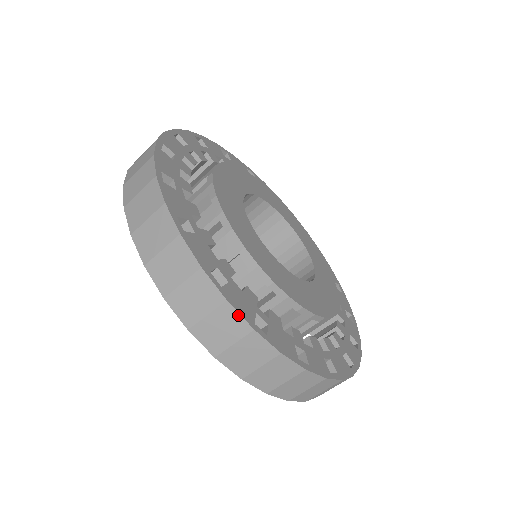
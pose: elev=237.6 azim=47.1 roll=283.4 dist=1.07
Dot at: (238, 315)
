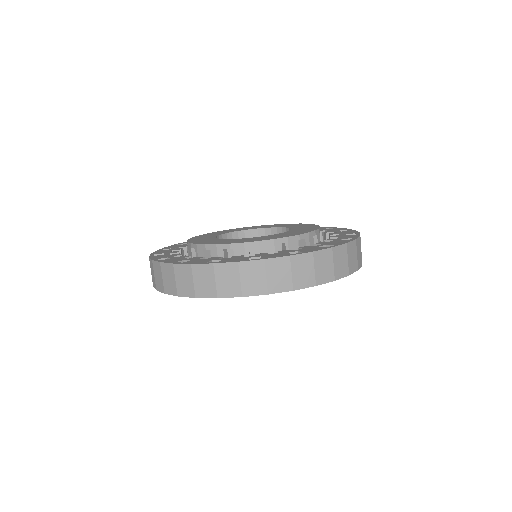
Dot at: (322, 251)
